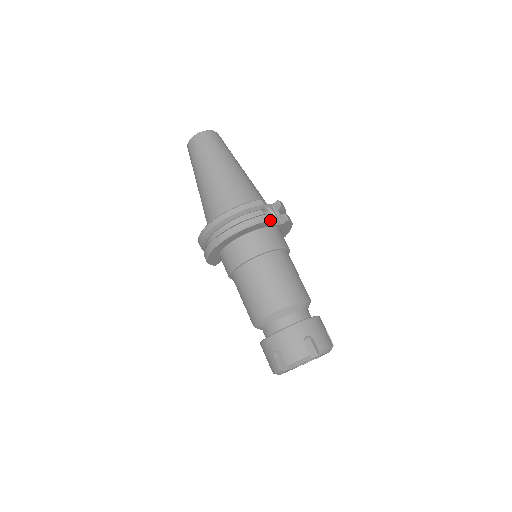
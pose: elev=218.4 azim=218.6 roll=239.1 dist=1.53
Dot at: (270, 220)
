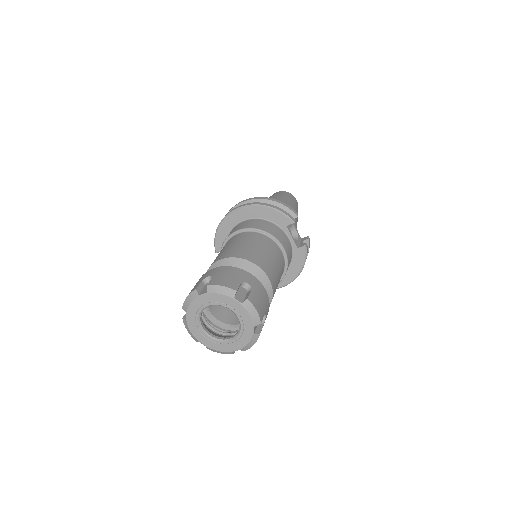
Dot at: occluded
